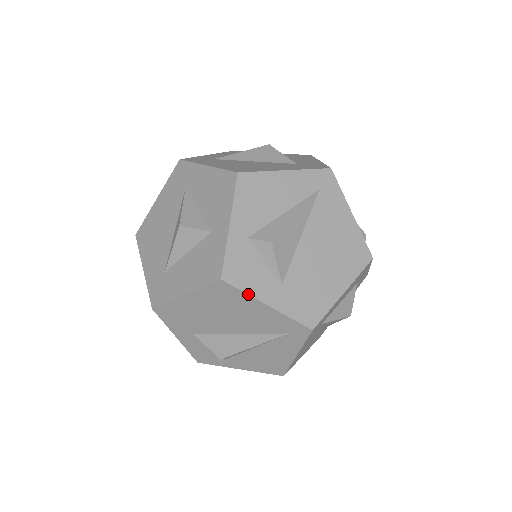
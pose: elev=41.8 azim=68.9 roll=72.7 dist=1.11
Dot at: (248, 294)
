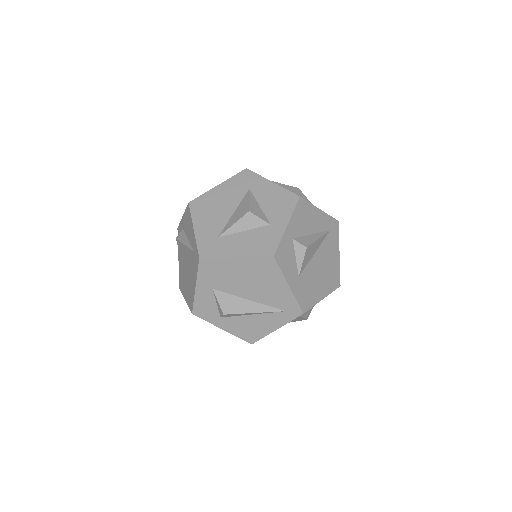
Dot at: (283, 273)
